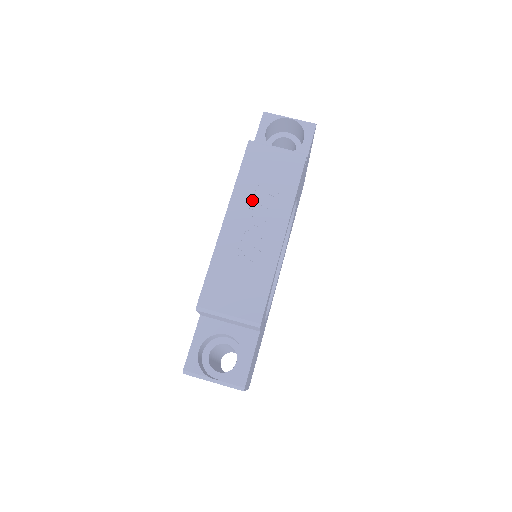
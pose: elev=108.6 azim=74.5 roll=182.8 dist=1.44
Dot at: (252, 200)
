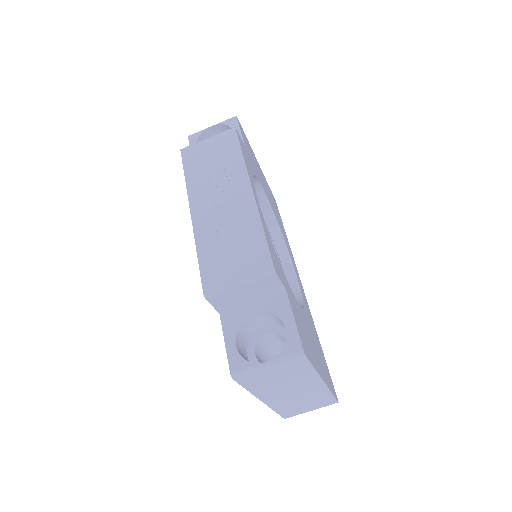
Dot at: (207, 184)
